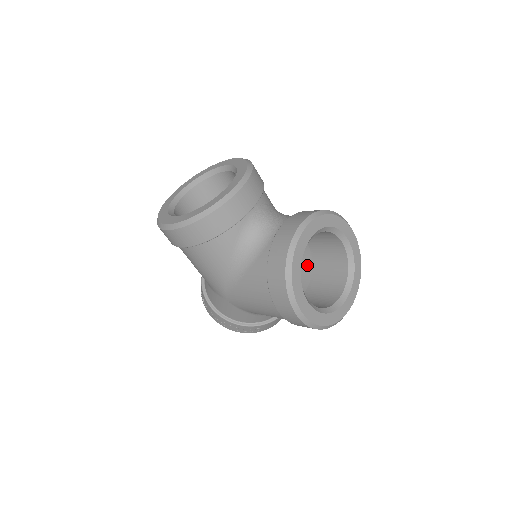
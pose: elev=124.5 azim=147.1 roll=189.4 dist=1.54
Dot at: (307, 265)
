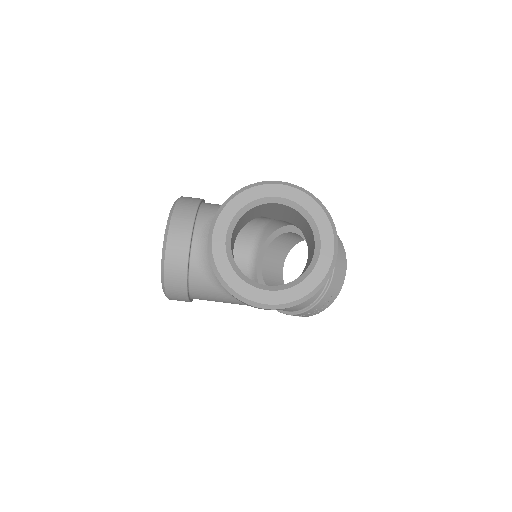
Dot at: occluded
